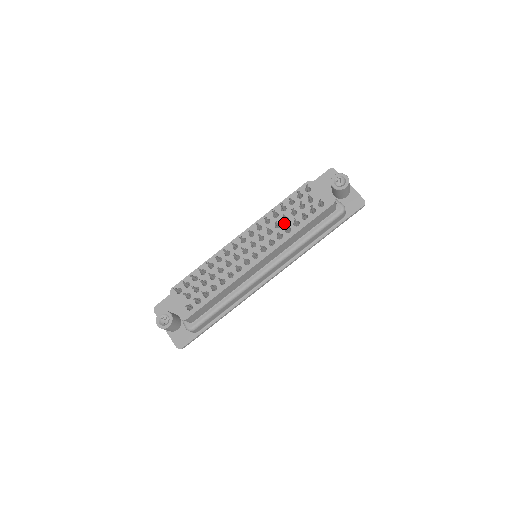
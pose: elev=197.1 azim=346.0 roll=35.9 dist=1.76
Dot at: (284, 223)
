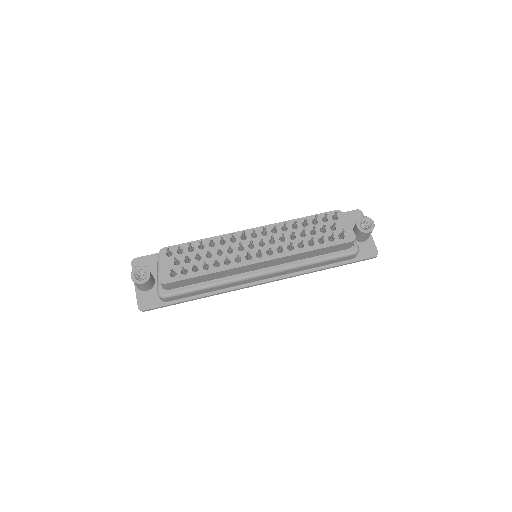
Dot at: (299, 237)
